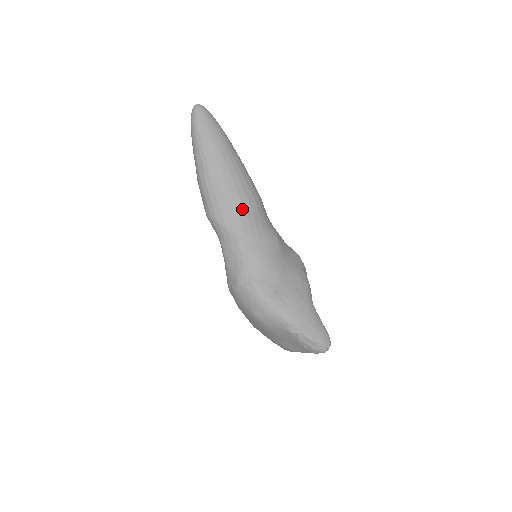
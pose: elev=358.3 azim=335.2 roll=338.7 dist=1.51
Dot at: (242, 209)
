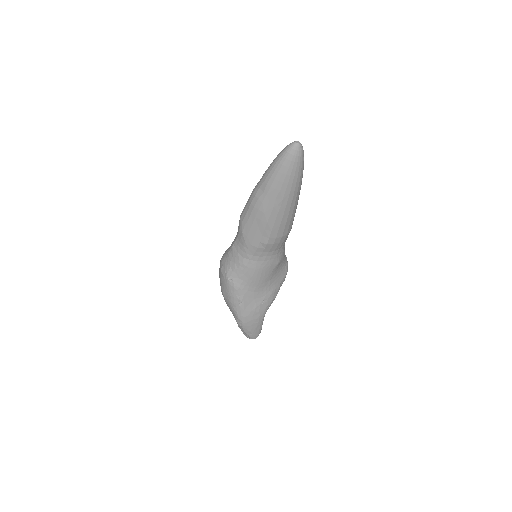
Dot at: (266, 240)
